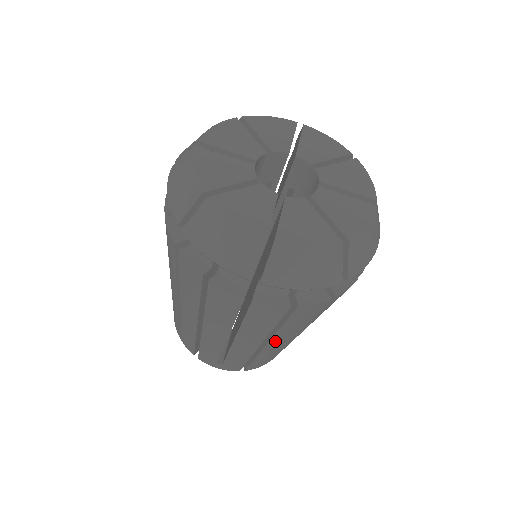
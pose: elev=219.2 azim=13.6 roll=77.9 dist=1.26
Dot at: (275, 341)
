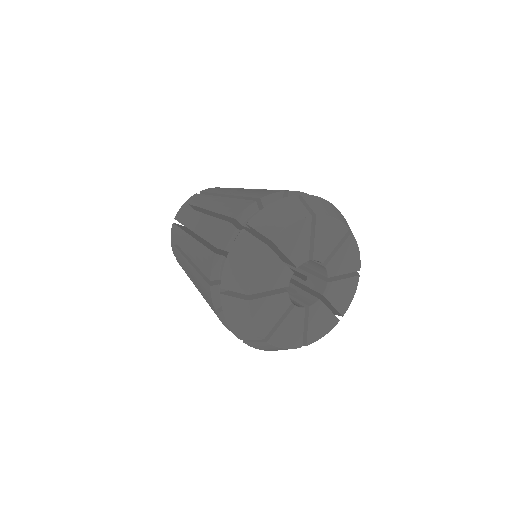
Dot at: occluded
